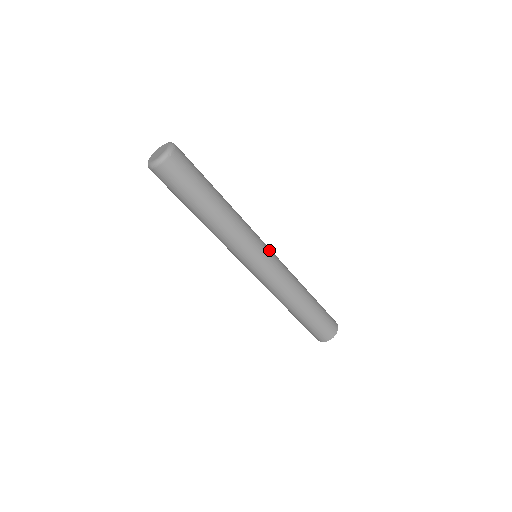
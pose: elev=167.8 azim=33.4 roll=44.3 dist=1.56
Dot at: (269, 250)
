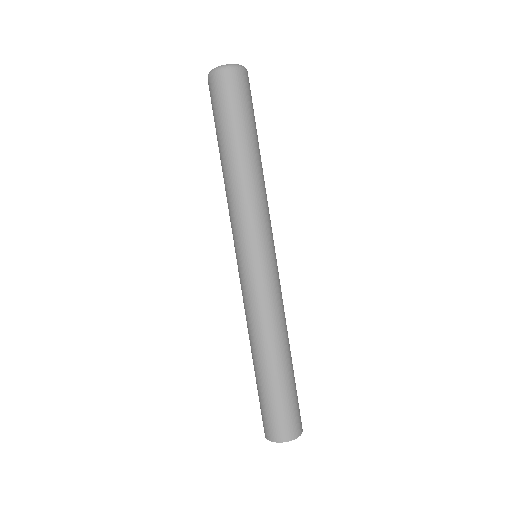
Dot at: (272, 256)
